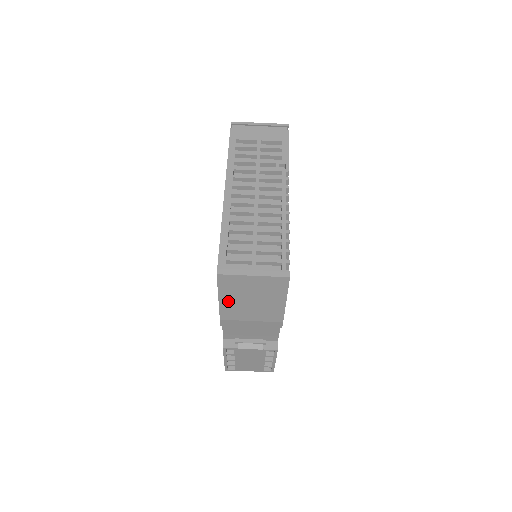
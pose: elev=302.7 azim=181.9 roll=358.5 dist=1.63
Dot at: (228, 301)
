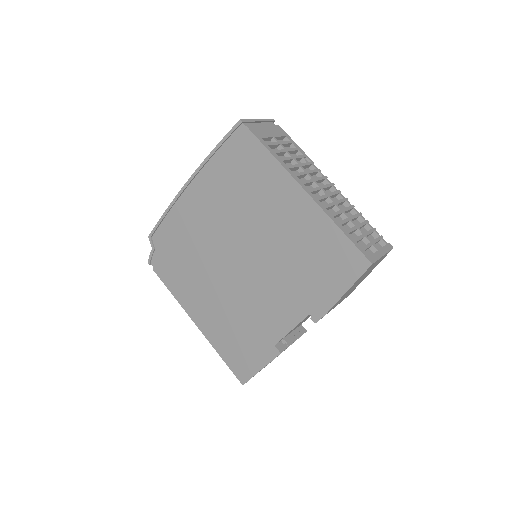
Dot at: (348, 291)
